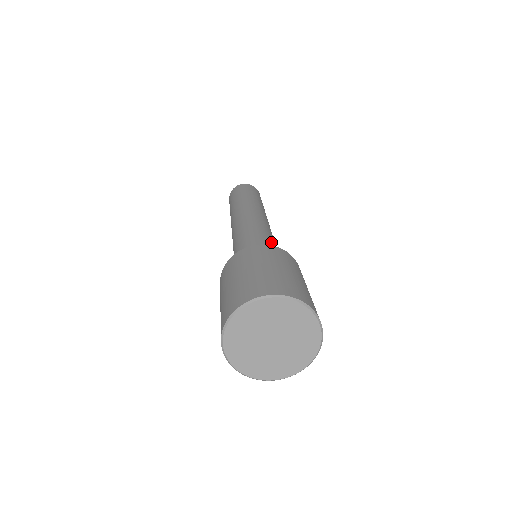
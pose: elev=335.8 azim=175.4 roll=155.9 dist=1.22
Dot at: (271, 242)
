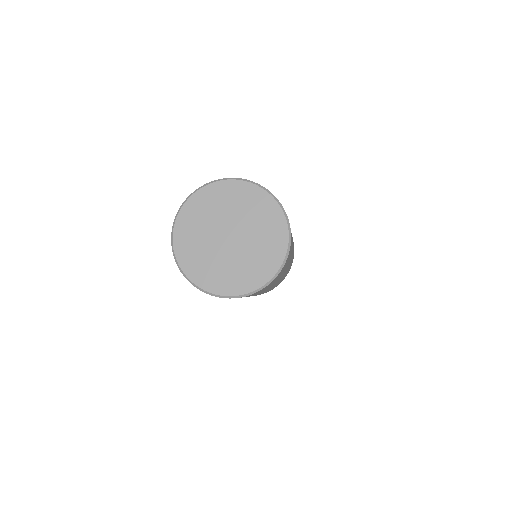
Dot at: occluded
